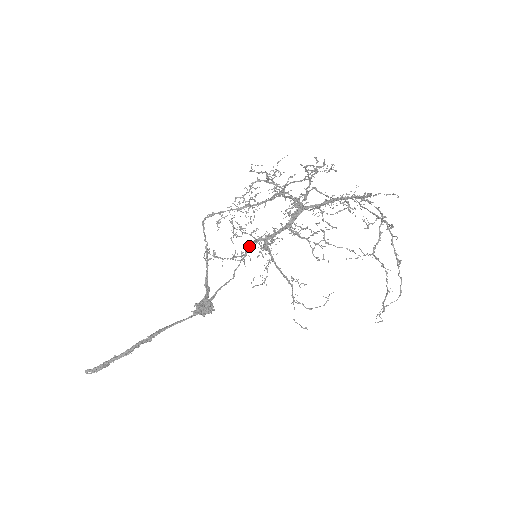
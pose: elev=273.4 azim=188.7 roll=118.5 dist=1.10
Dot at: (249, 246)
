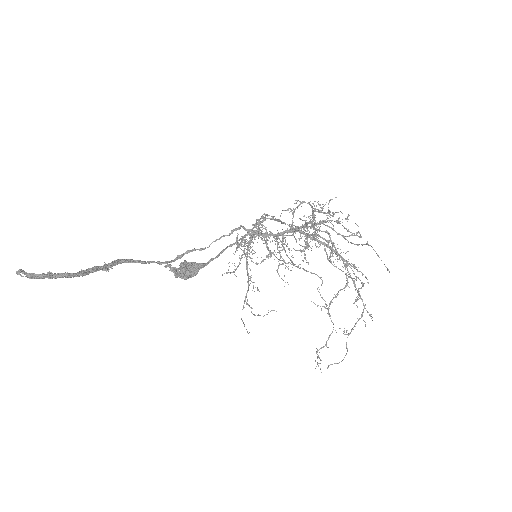
Dot at: (239, 229)
